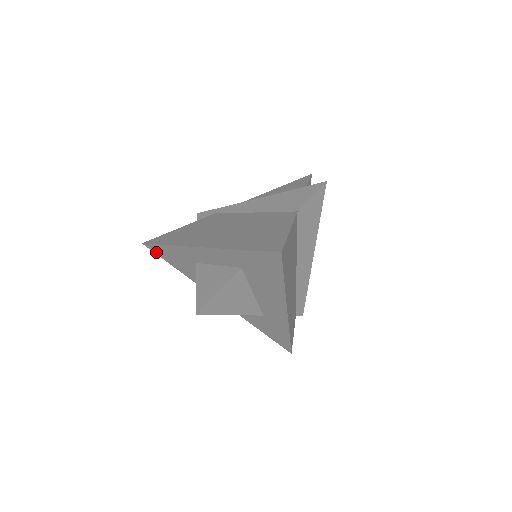
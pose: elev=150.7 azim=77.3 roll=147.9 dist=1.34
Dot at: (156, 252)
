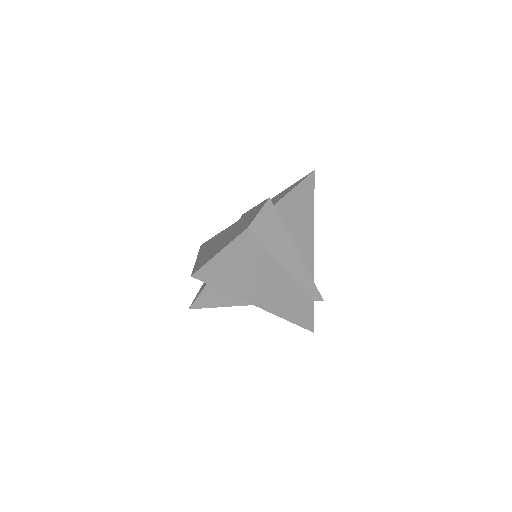
Dot at: occluded
